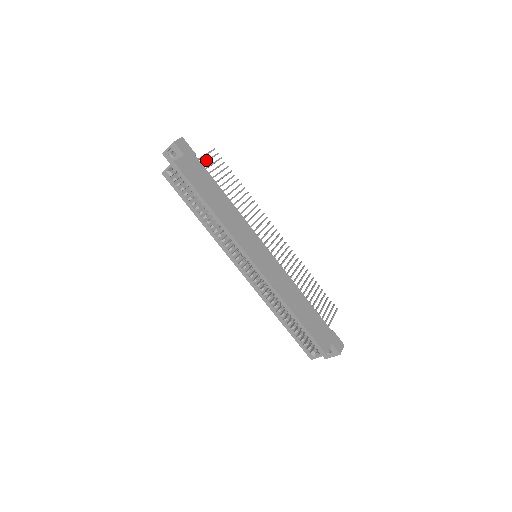
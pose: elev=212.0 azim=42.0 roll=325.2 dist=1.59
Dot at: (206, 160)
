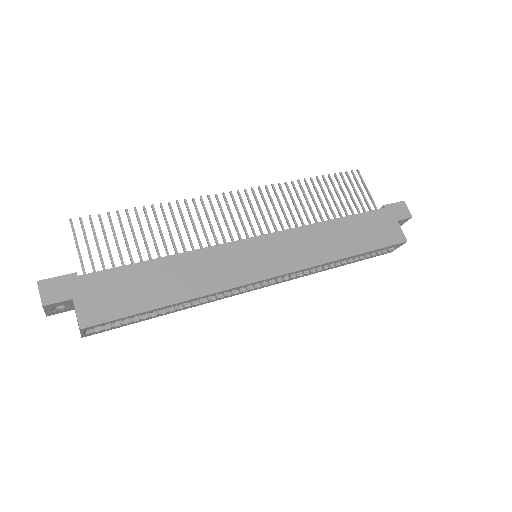
Dot at: (88, 253)
